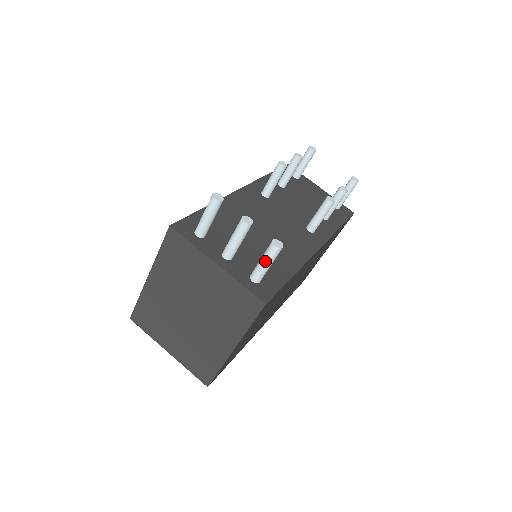
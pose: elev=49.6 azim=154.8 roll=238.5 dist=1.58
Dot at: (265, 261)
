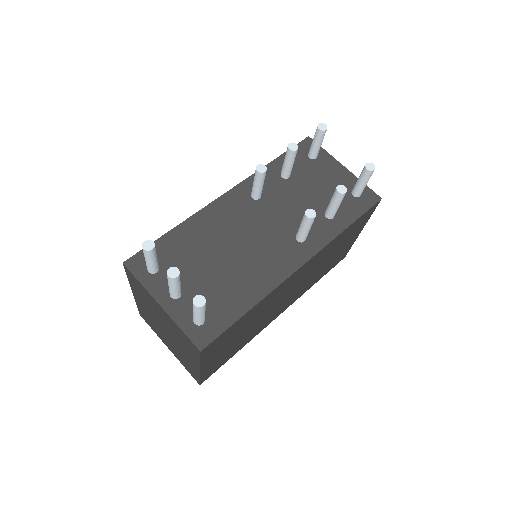
Dot at: (194, 313)
